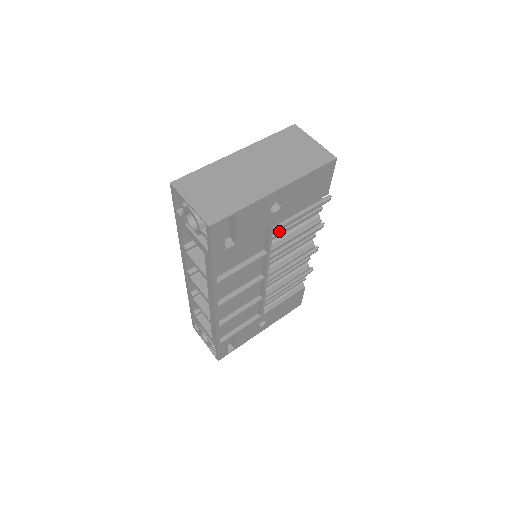
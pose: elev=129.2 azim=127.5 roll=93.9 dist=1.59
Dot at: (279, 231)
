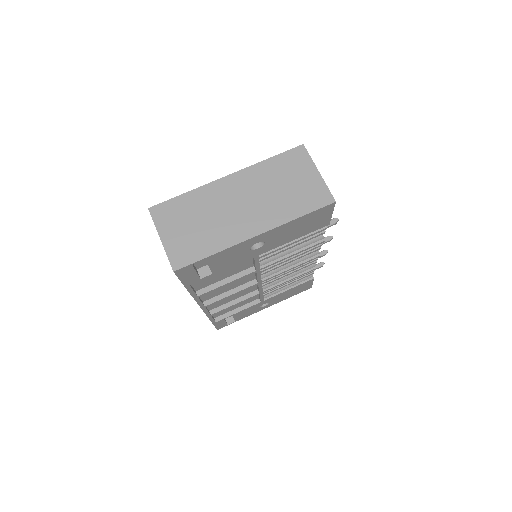
Dot at: occluded
